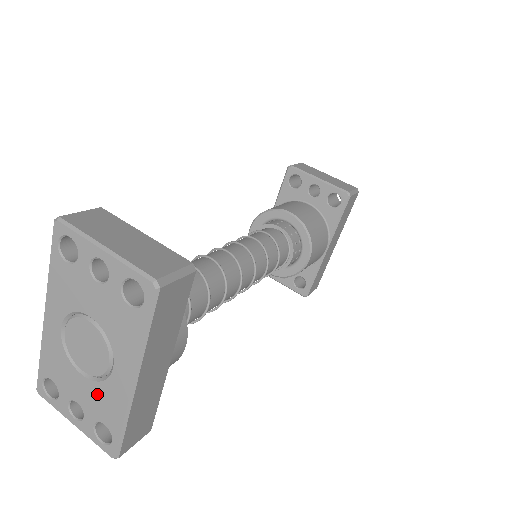
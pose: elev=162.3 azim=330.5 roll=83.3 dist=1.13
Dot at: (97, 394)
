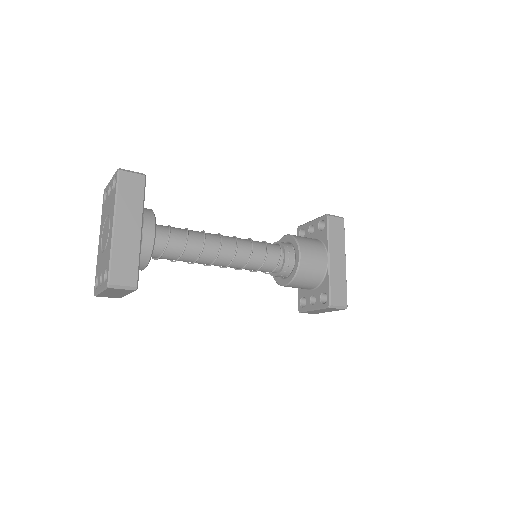
Dot at: (106, 254)
